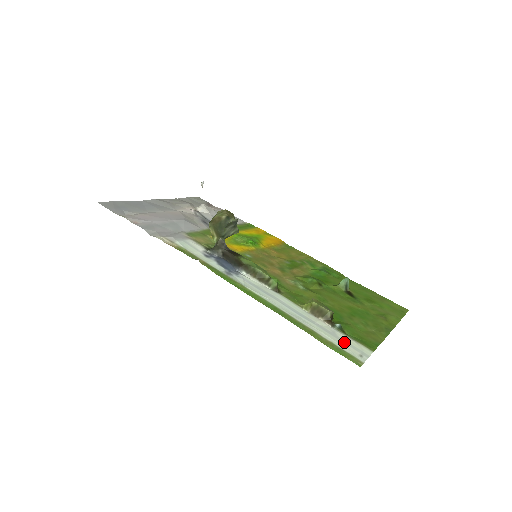
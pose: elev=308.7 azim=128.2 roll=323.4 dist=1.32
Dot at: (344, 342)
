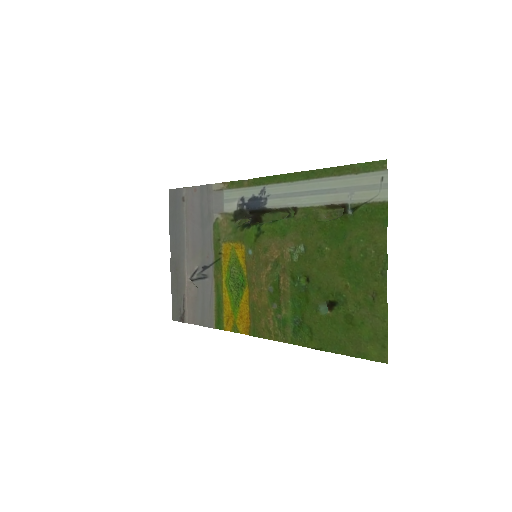
Dot at: (363, 187)
